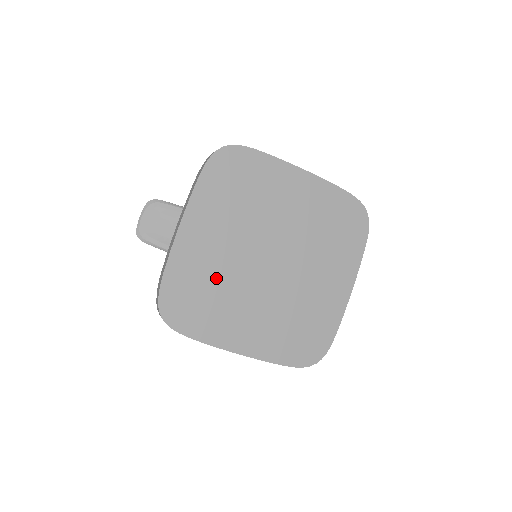
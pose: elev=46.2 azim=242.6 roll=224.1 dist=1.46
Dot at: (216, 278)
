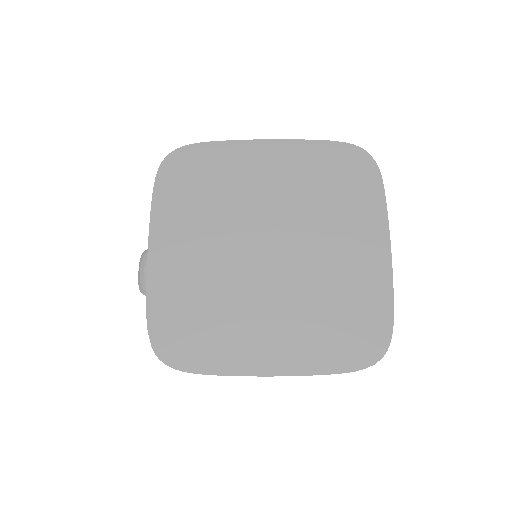
Dot at: (209, 293)
